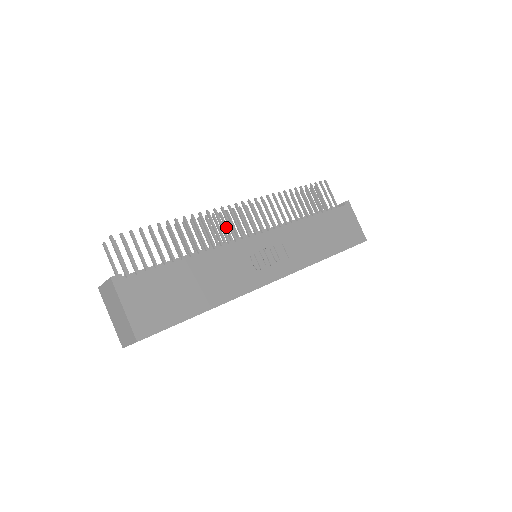
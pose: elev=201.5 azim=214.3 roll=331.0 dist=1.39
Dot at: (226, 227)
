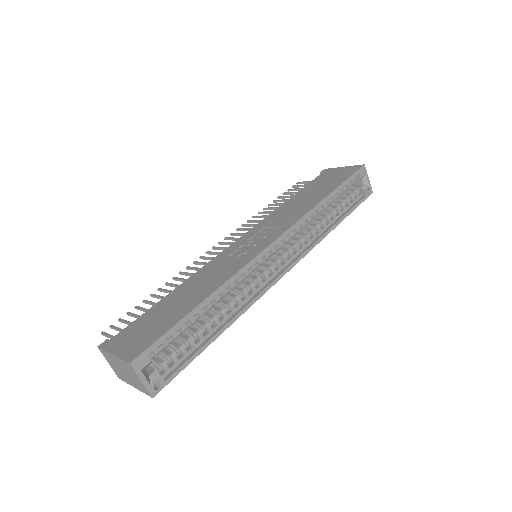
Dot at: occluded
